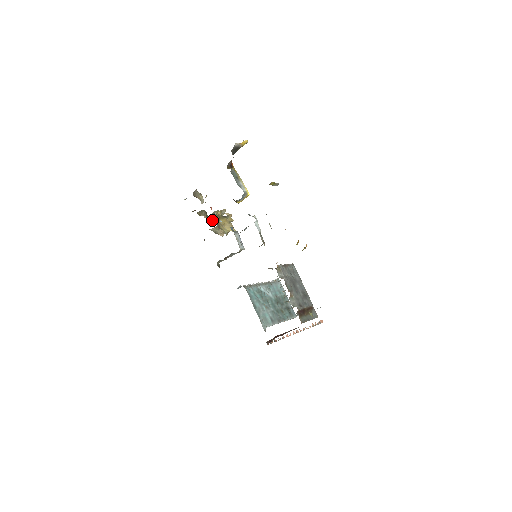
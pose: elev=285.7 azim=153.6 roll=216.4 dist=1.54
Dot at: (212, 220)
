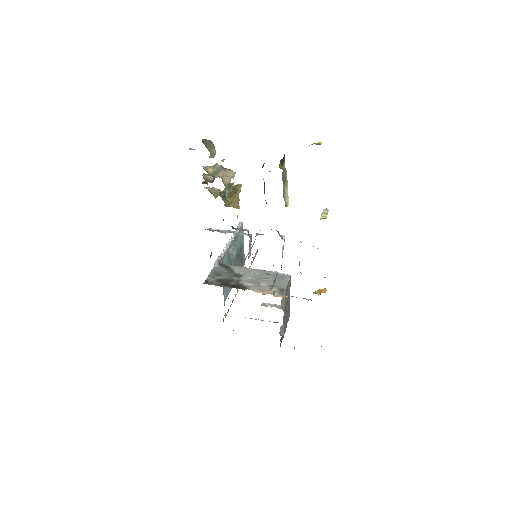
Dot at: occluded
